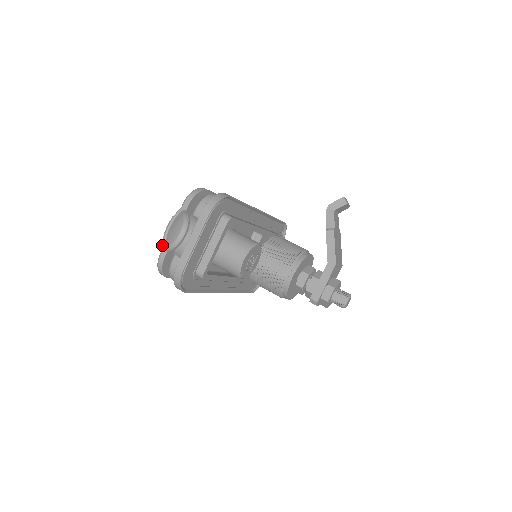
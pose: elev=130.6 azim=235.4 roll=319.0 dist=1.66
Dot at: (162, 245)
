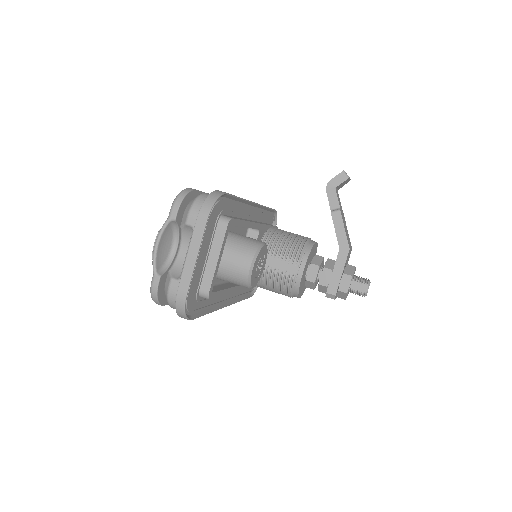
Dot at: occluded
